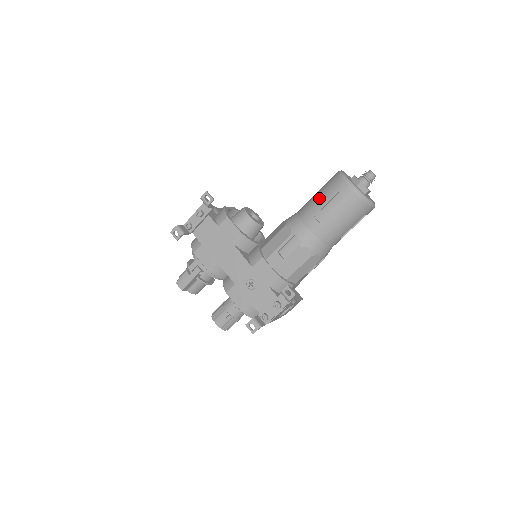
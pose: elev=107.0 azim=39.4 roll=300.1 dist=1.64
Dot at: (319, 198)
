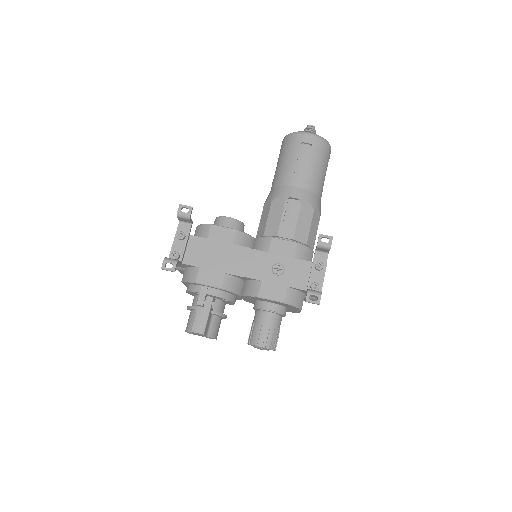
Dot at: (286, 160)
